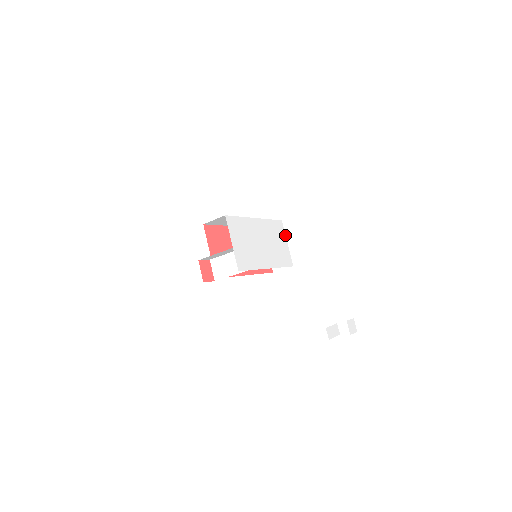
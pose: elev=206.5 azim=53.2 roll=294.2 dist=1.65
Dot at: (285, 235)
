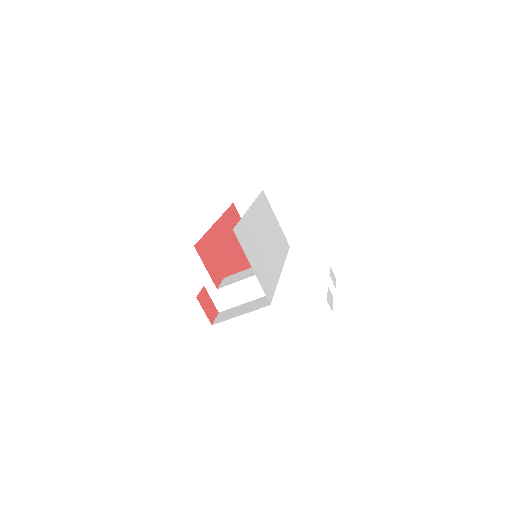
Dot at: (271, 209)
